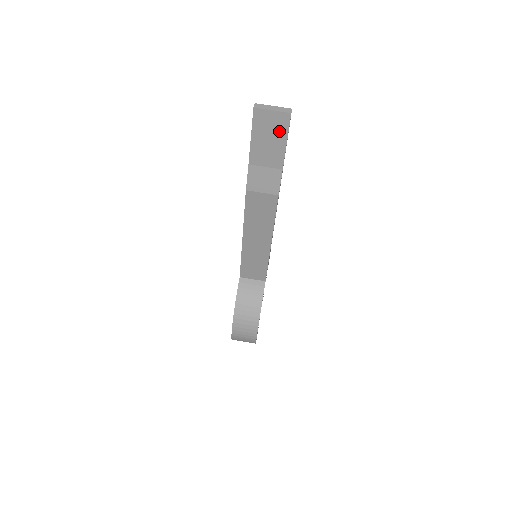
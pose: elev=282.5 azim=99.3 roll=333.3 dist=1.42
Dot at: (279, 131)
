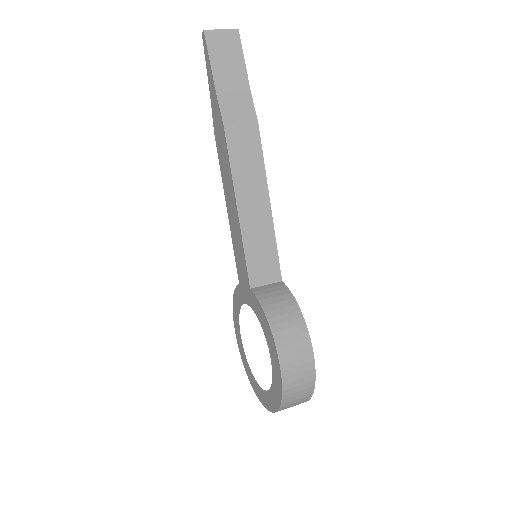
Dot at: (234, 50)
